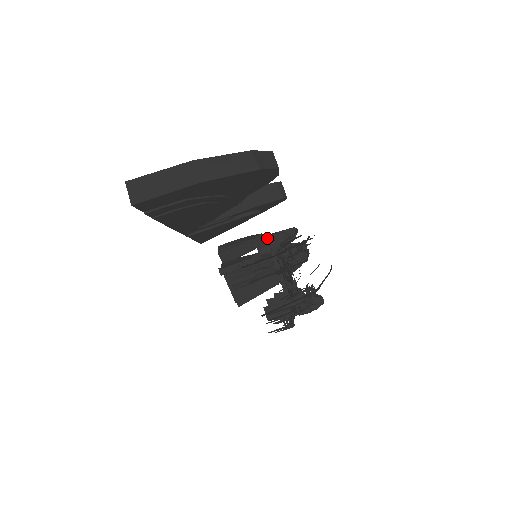
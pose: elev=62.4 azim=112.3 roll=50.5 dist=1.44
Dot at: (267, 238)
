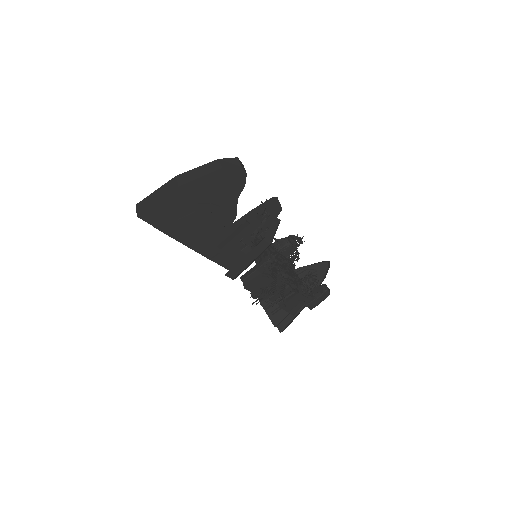
Dot at: occluded
